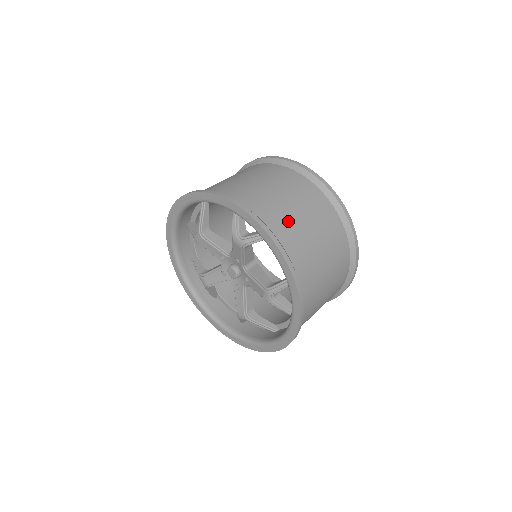
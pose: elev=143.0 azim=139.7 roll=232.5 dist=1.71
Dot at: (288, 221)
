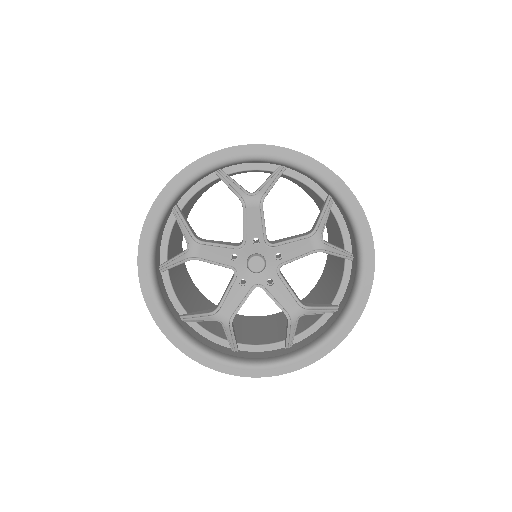
Dot at: occluded
